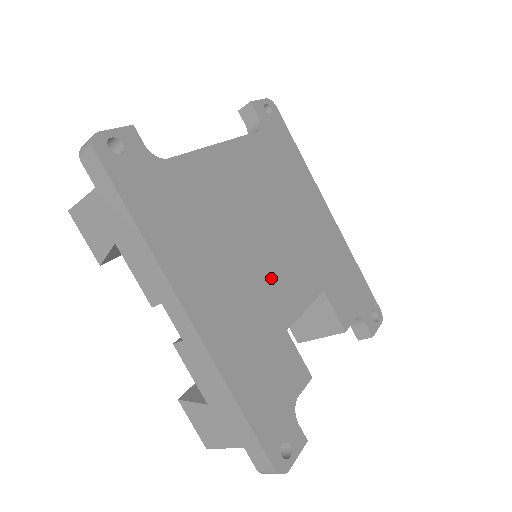
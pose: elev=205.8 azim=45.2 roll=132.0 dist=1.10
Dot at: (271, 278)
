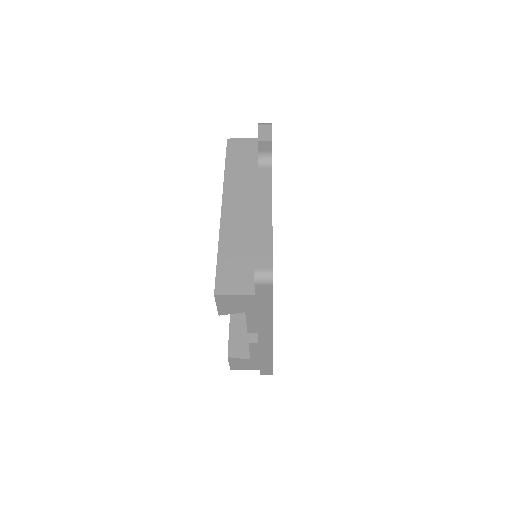
Dot at: occluded
